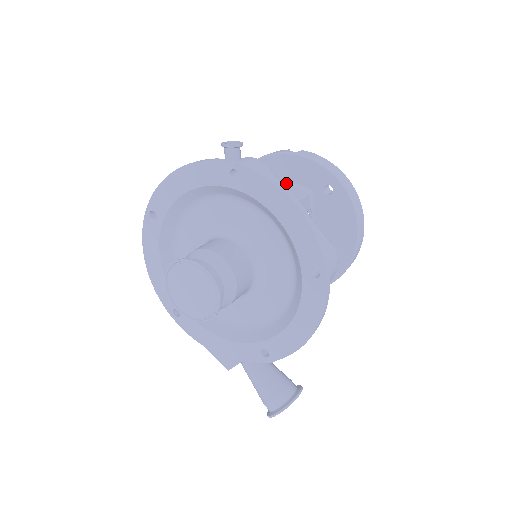
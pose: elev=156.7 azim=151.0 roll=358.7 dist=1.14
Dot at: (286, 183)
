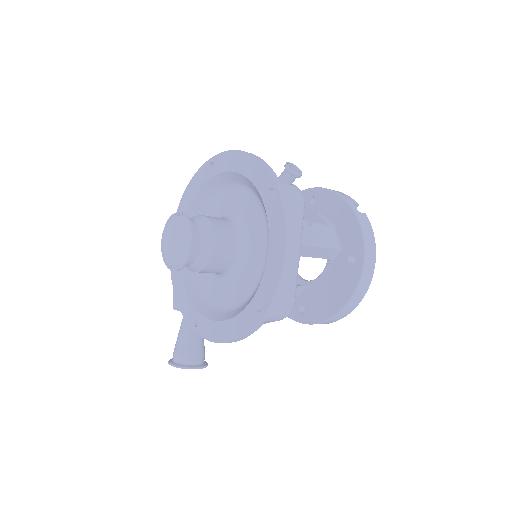
Dot at: (331, 226)
